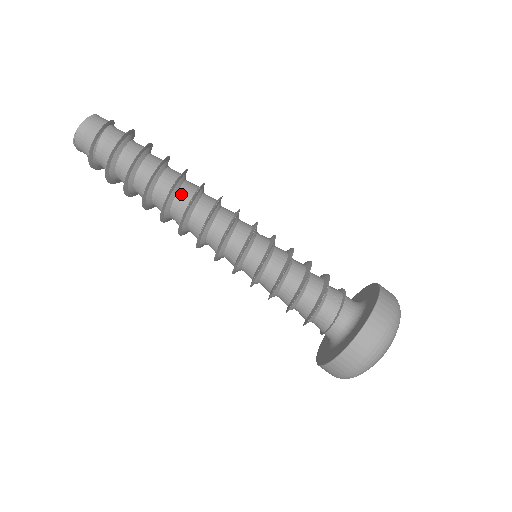
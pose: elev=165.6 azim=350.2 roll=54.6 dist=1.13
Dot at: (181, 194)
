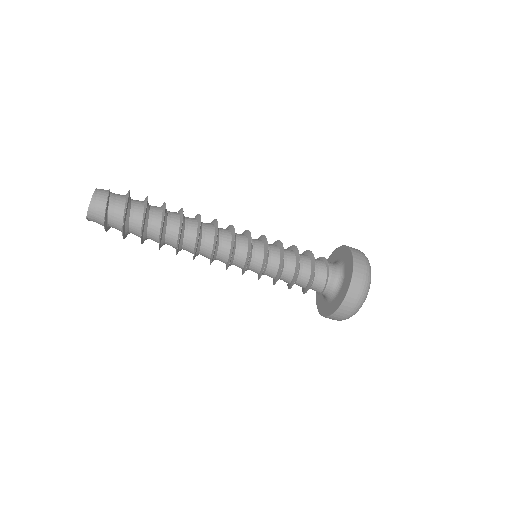
Dot at: (187, 238)
